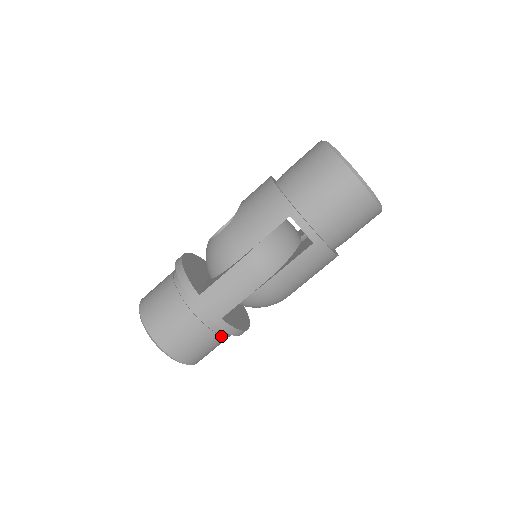
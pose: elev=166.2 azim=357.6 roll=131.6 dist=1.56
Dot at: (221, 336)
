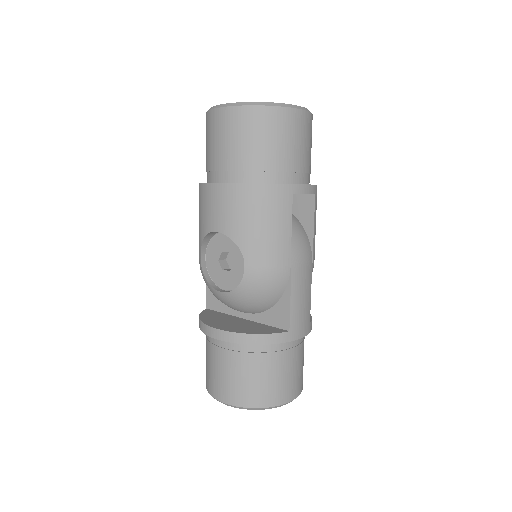
Dot at: occluded
